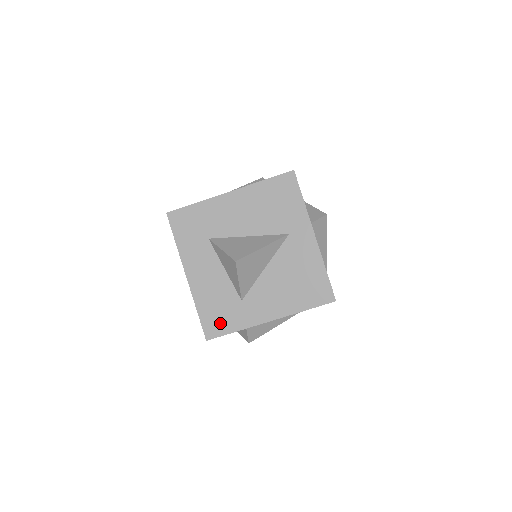
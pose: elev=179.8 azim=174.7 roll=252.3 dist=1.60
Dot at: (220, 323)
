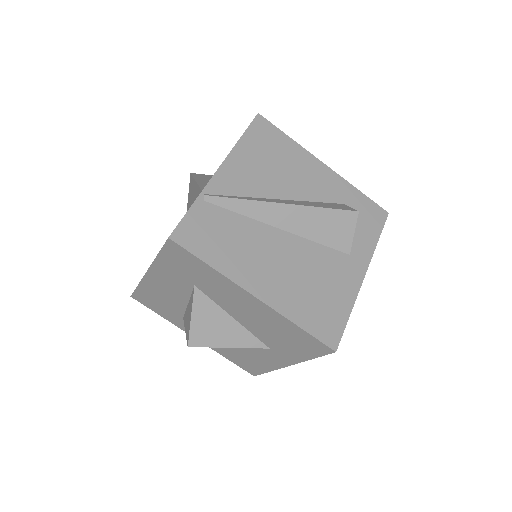
Dot at: (152, 304)
